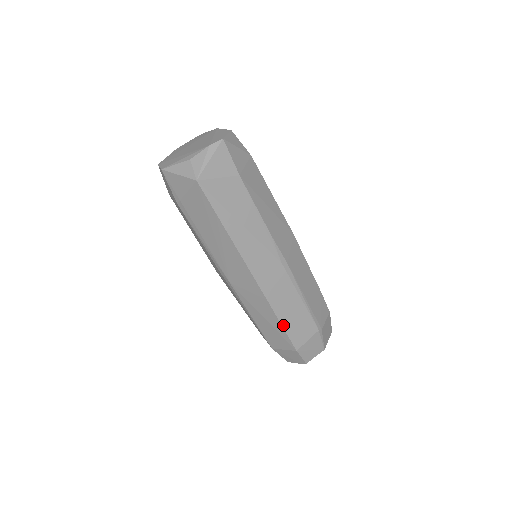
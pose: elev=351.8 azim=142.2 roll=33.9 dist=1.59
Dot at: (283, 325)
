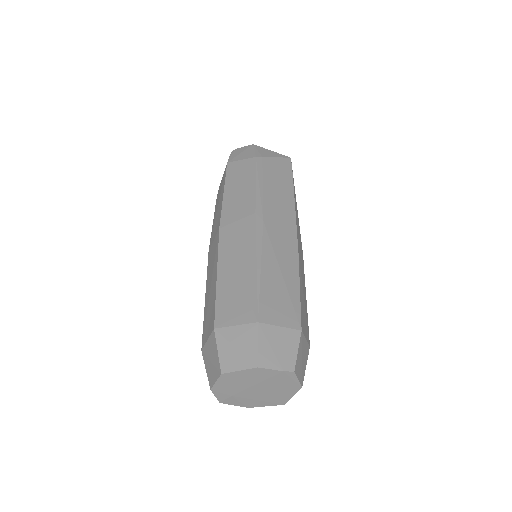
Dot at: (300, 289)
